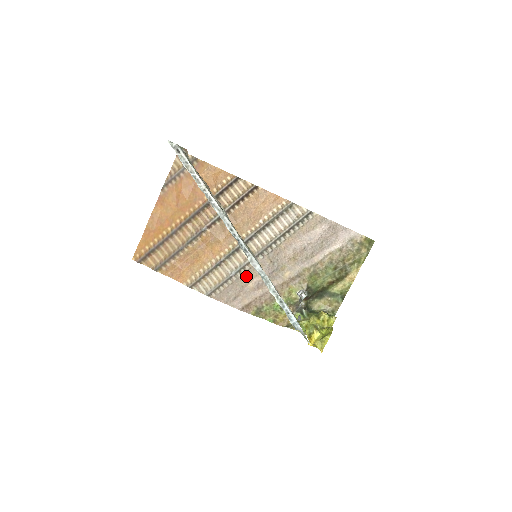
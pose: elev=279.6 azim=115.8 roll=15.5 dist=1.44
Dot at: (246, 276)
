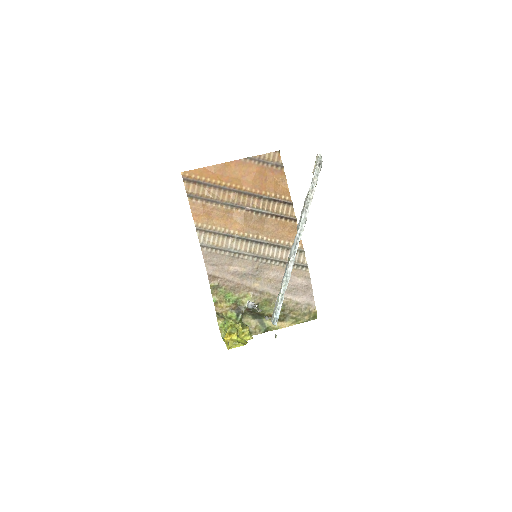
Dot at: (235, 260)
